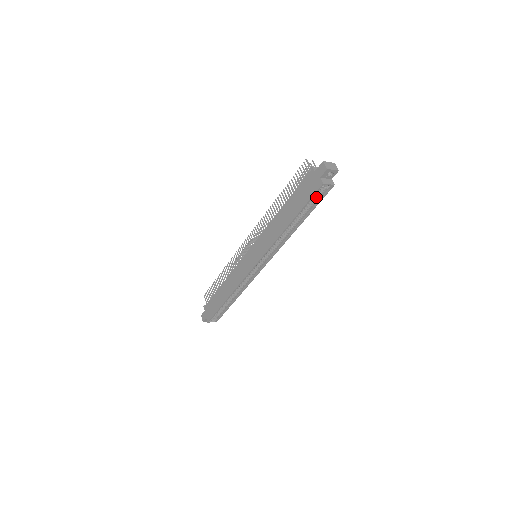
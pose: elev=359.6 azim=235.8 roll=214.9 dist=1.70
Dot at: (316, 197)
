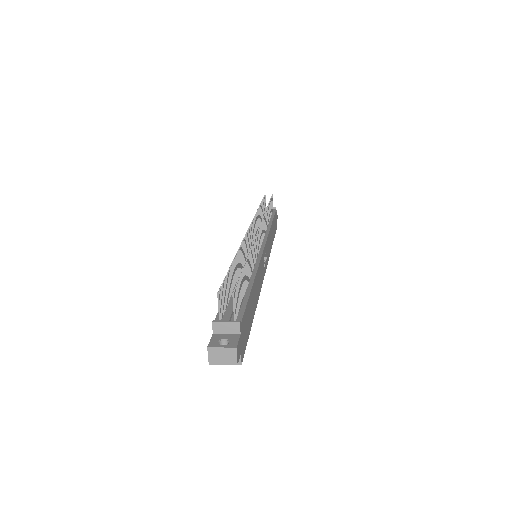
Dot at: occluded
